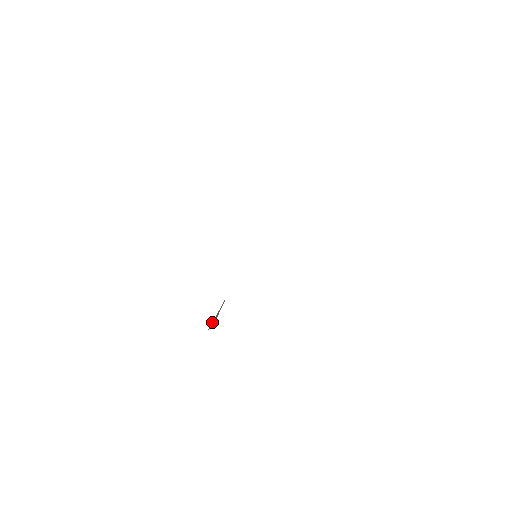
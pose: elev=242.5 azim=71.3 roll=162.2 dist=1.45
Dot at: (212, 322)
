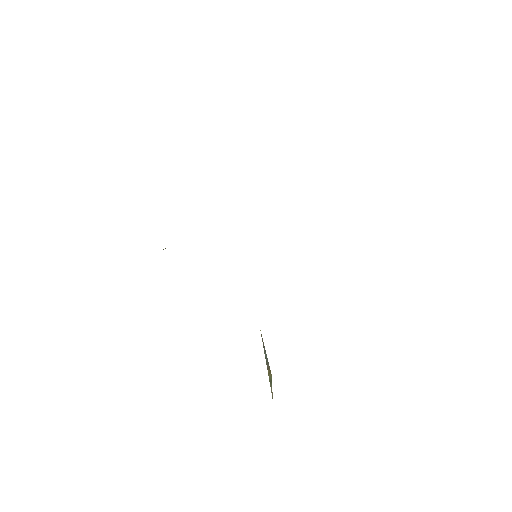
Dot at: occluded
